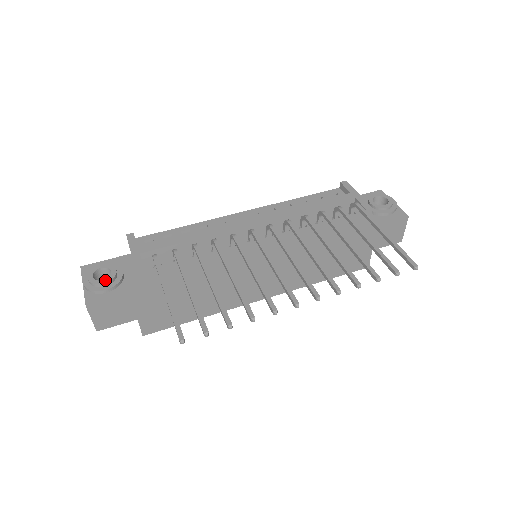
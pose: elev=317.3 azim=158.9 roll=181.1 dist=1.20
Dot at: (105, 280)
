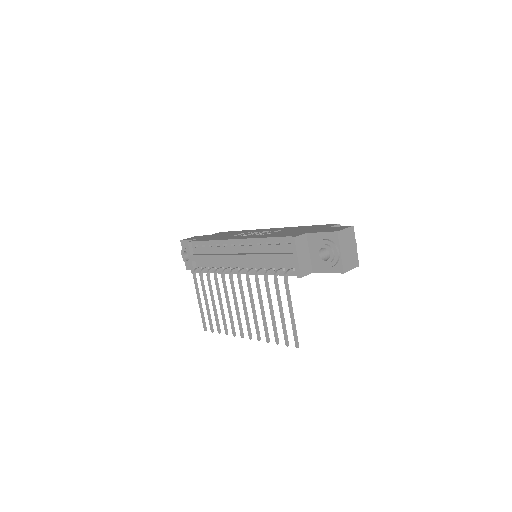
Dot at: (188, 261)
